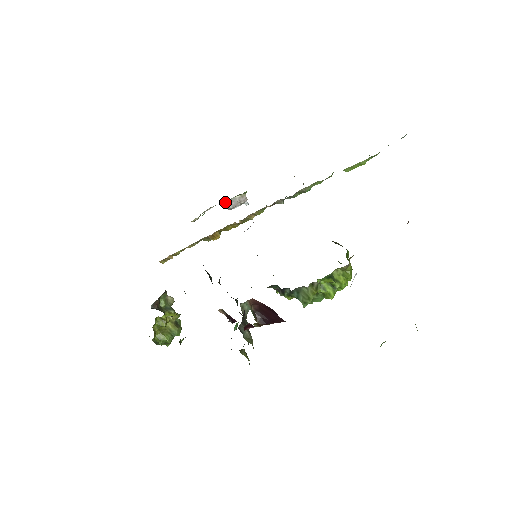
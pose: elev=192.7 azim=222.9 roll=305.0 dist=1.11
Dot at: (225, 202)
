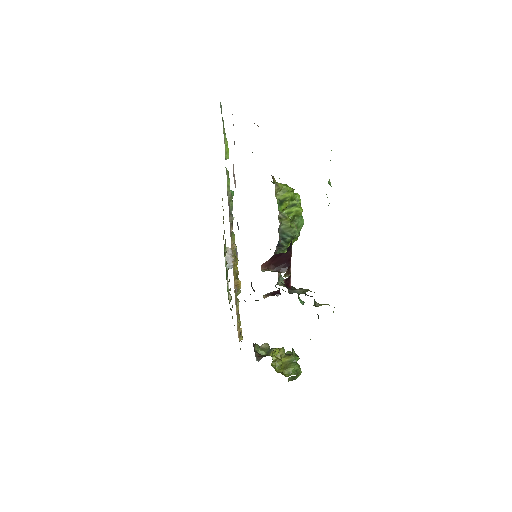
Dot at: (225, 266)
